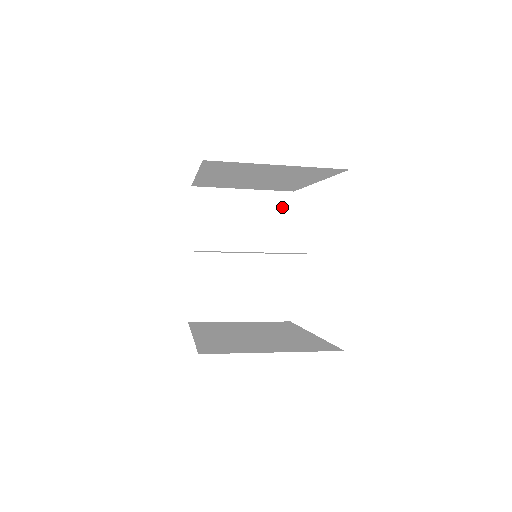
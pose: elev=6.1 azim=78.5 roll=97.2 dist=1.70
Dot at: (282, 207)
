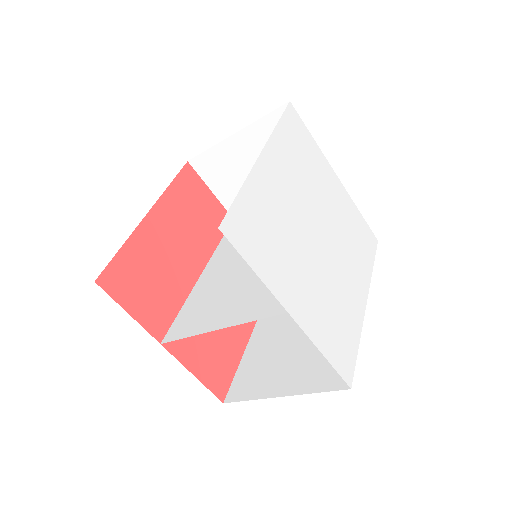
Dot at: occluded
